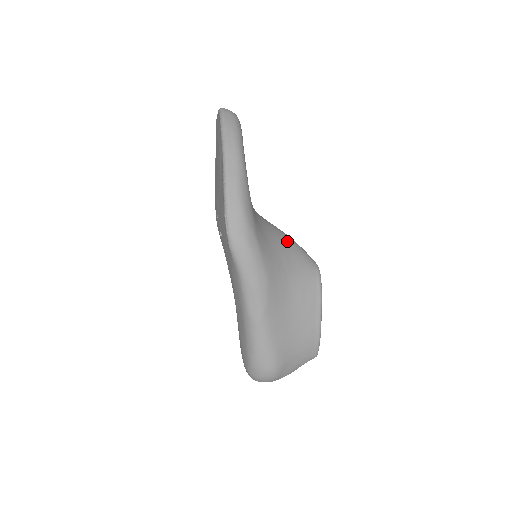
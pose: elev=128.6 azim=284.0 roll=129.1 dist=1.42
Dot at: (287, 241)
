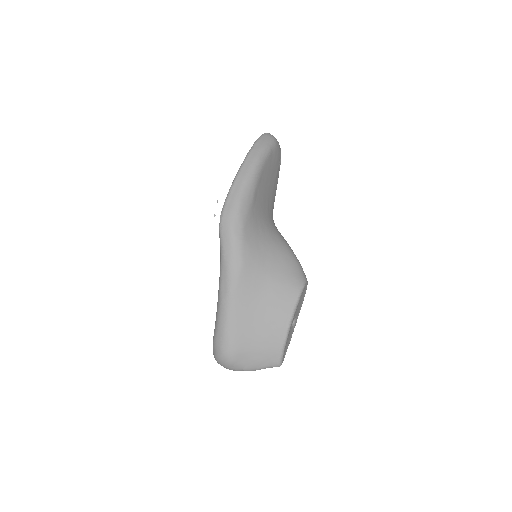
Dot at: (284, 250)
